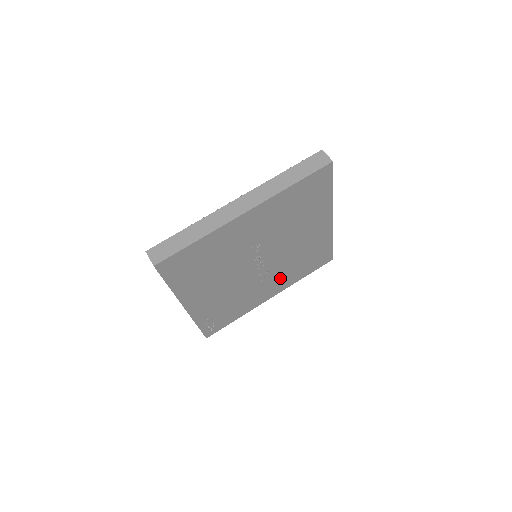
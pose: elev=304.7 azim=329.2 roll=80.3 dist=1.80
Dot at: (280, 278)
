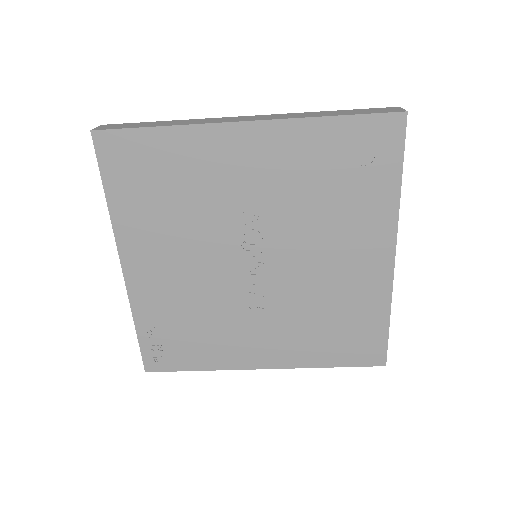
Dot at: (285, 332)
